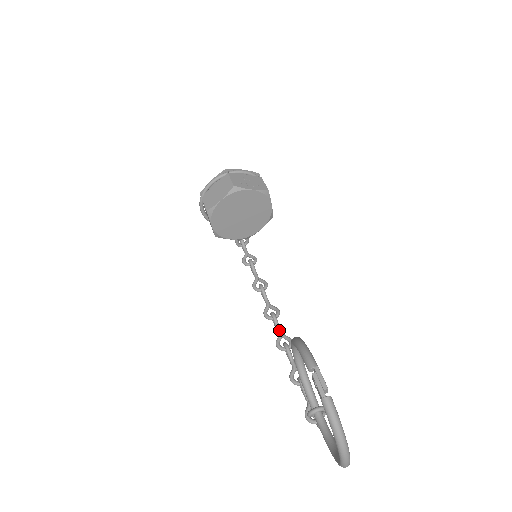
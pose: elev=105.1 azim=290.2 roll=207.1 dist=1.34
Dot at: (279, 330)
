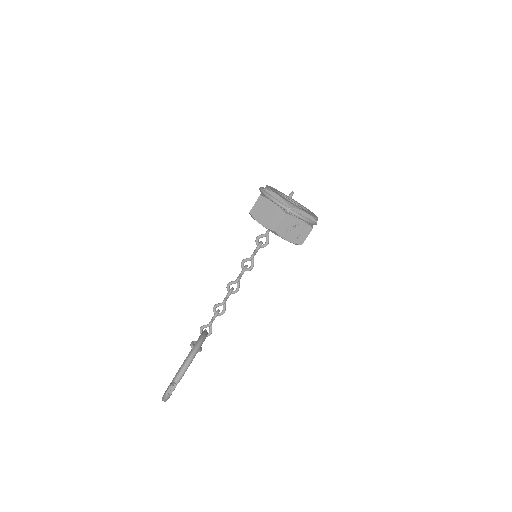
Dot at: (238, 280)
